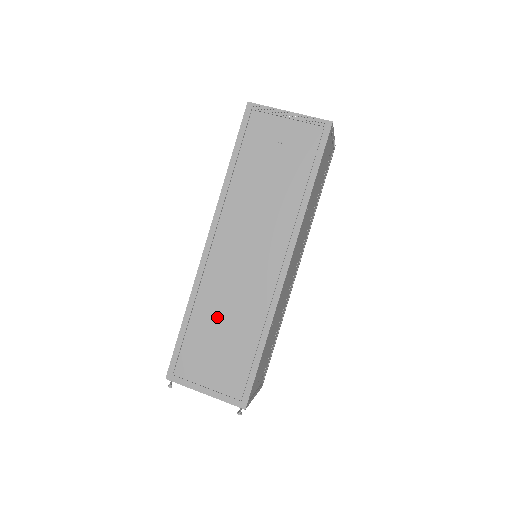
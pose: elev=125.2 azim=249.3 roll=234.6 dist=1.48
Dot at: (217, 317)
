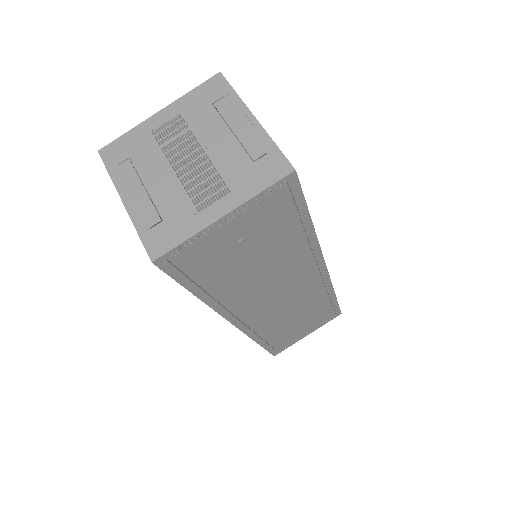
Dot at: (287, 324)
